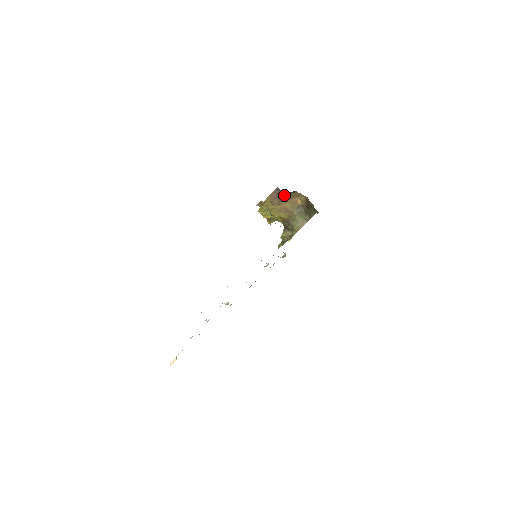
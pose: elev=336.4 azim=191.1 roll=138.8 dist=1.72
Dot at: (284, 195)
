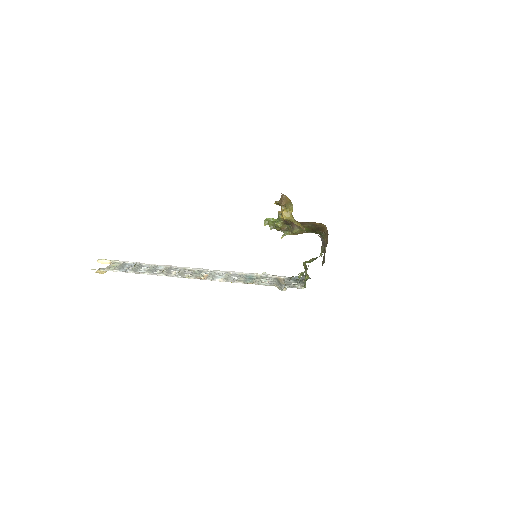
Dot at: occluded
